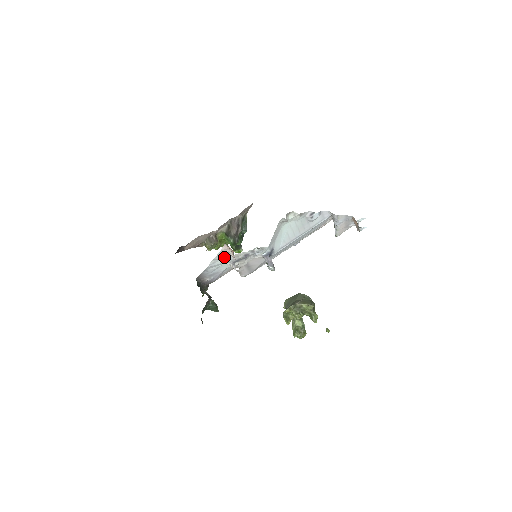
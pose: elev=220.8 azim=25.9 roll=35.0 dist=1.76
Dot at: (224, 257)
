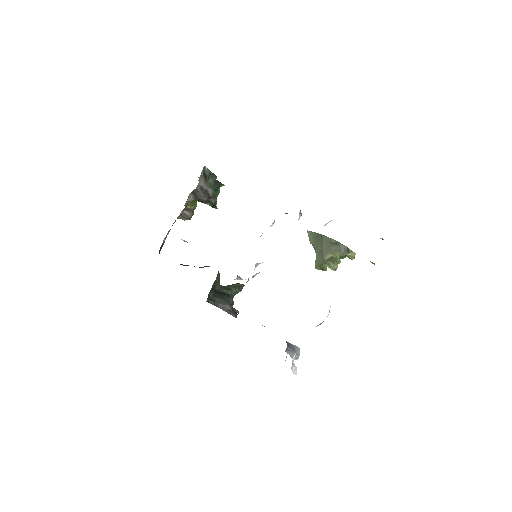
Dot at: occluded
